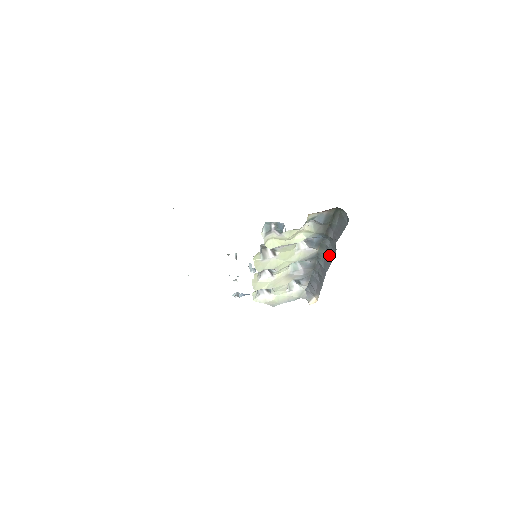
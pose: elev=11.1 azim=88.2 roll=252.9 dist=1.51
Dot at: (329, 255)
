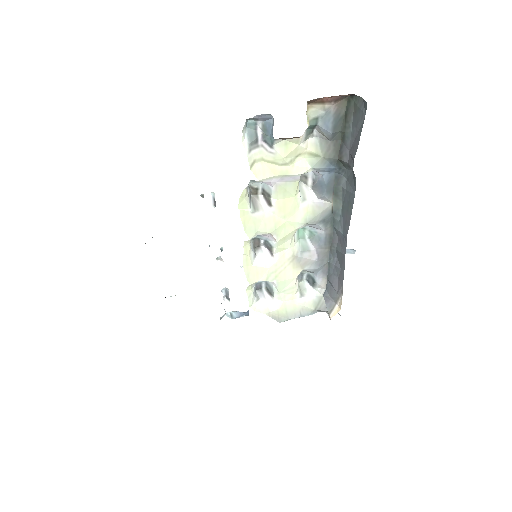
Dot at: (347, 203)
